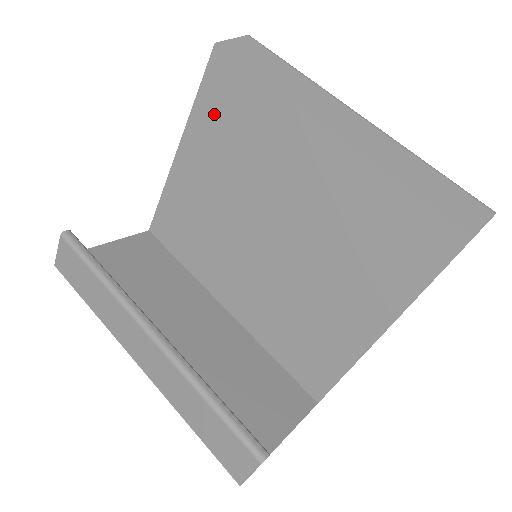
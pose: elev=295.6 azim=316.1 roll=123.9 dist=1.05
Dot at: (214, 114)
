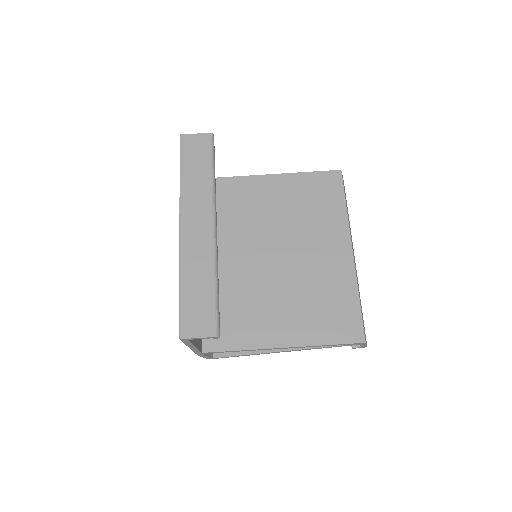
Dot at: (309, 187)
